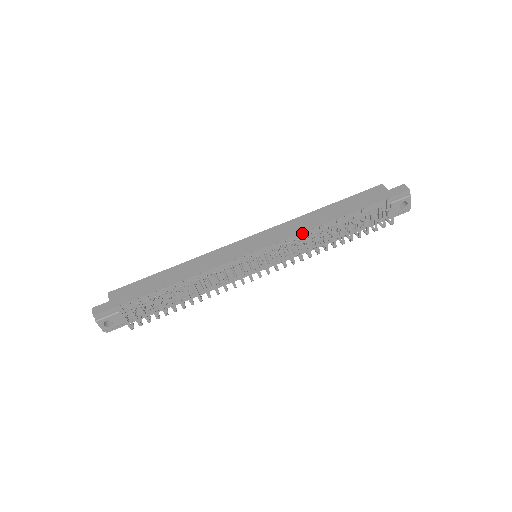
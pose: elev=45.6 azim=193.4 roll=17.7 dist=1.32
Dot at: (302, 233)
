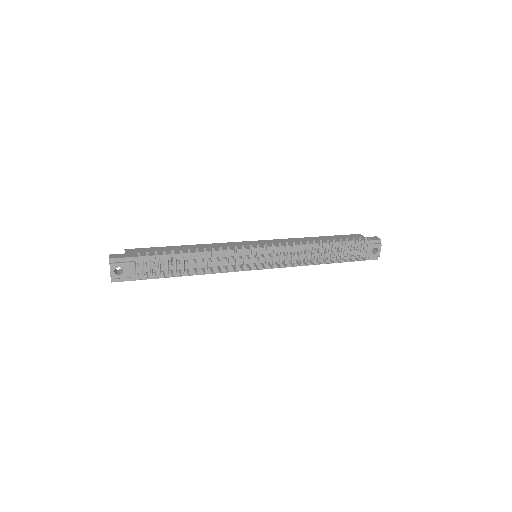
Dot at: (300, 242)
